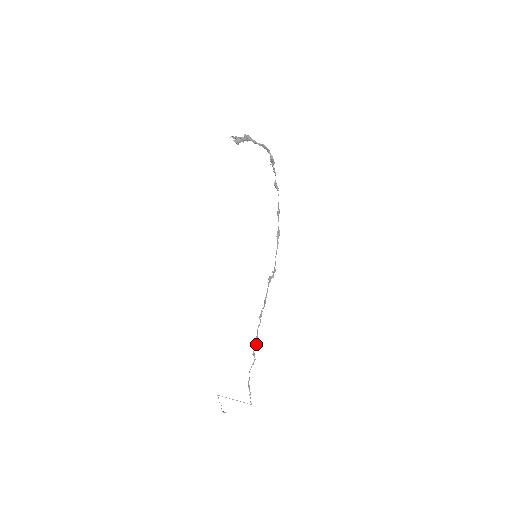
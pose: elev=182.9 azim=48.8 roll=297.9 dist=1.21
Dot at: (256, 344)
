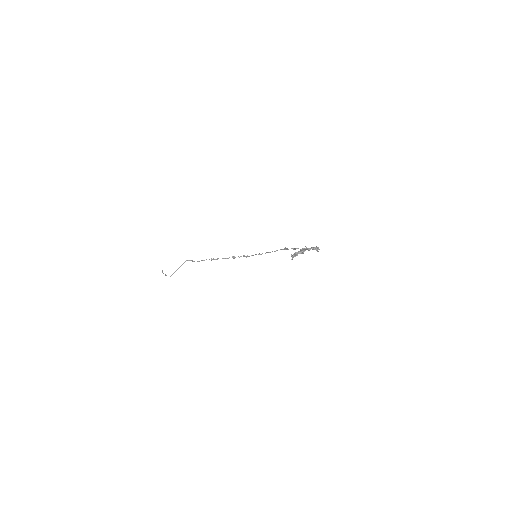
Dot at: occluded
